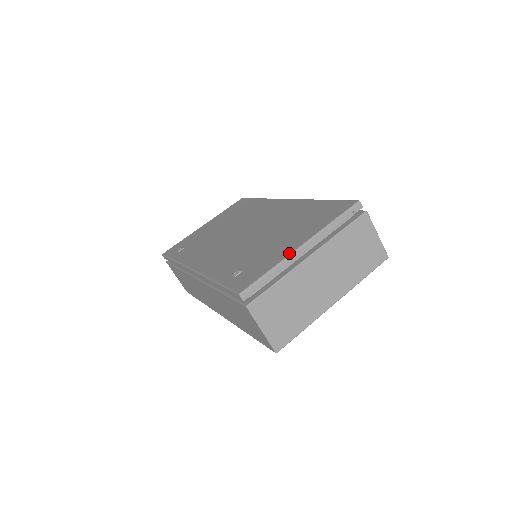
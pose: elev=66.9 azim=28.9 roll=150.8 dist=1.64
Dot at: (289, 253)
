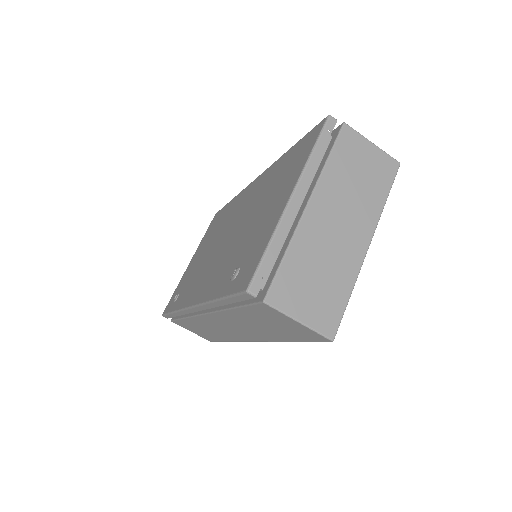
Dot at: (280, 213)
